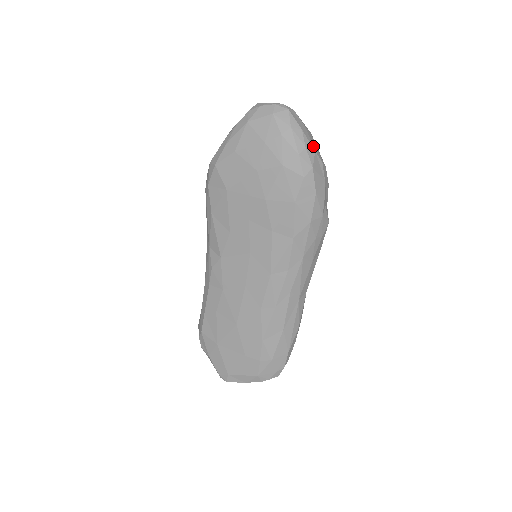
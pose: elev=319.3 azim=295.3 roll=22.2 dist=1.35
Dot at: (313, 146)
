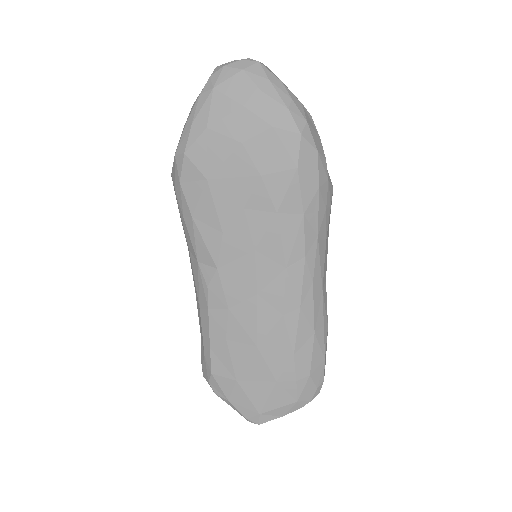
Dot at: (297, 99)
